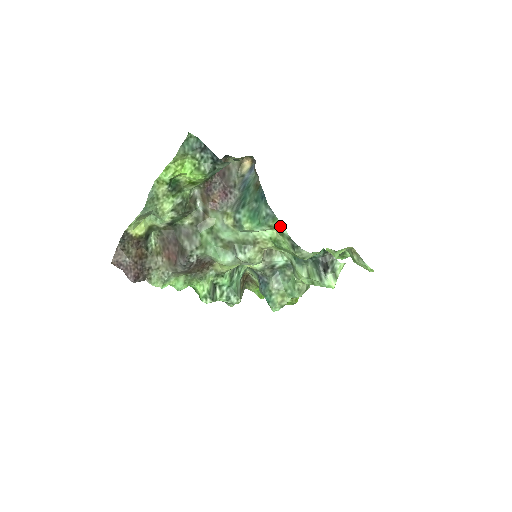
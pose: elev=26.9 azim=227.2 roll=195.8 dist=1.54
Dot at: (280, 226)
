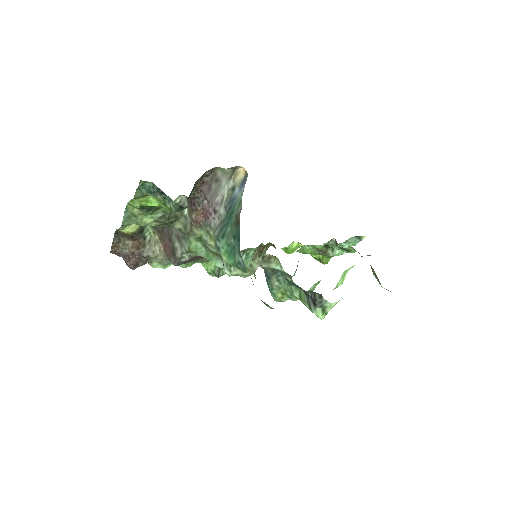
Dot at: (251, 278)
